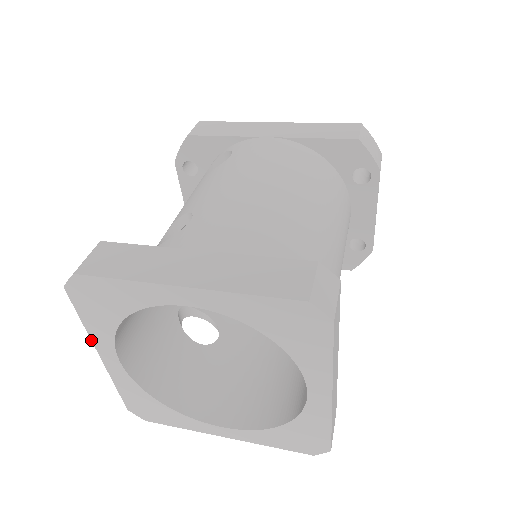
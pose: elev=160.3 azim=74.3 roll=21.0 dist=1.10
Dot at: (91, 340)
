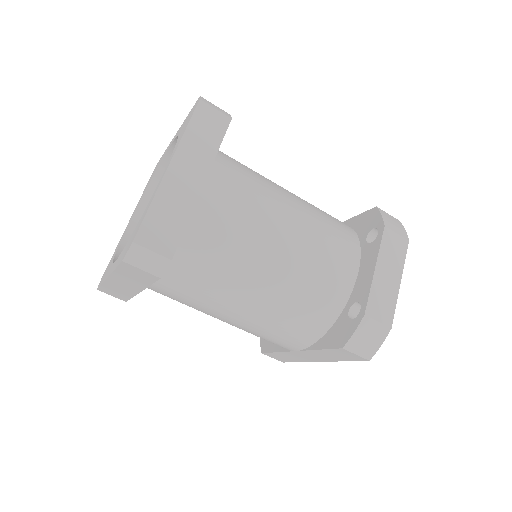
Dot at: occluded
